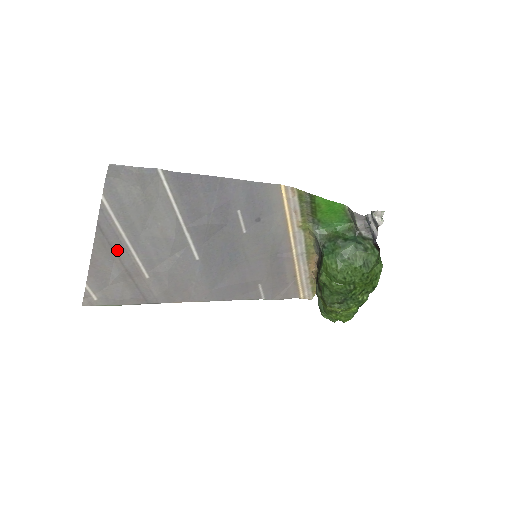
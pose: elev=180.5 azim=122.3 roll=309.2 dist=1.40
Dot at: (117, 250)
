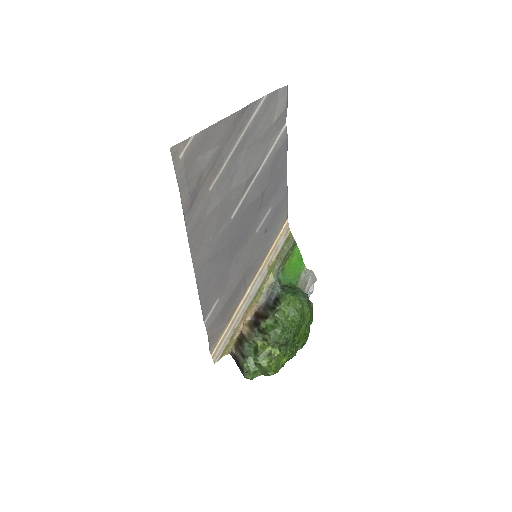
Dot at: (229, 139)
